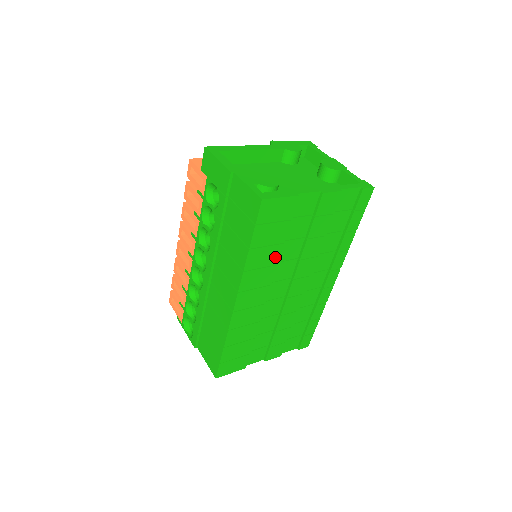
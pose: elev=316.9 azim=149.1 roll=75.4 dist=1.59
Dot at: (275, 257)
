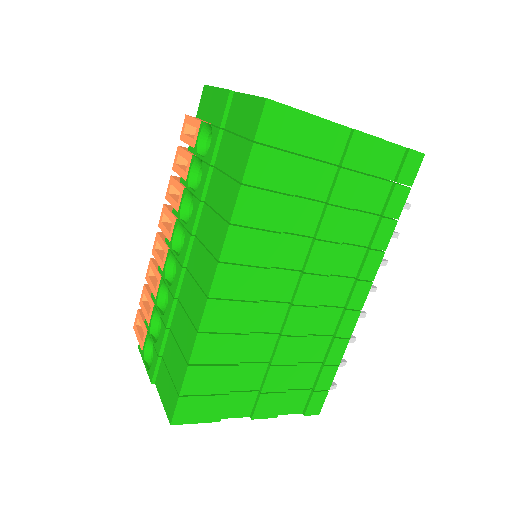
Dot at: (279, 217)
